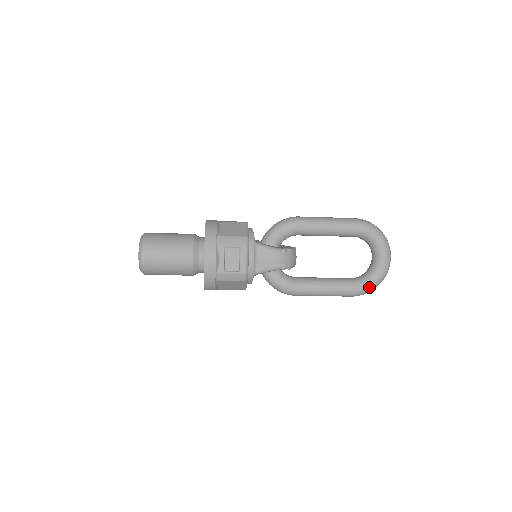
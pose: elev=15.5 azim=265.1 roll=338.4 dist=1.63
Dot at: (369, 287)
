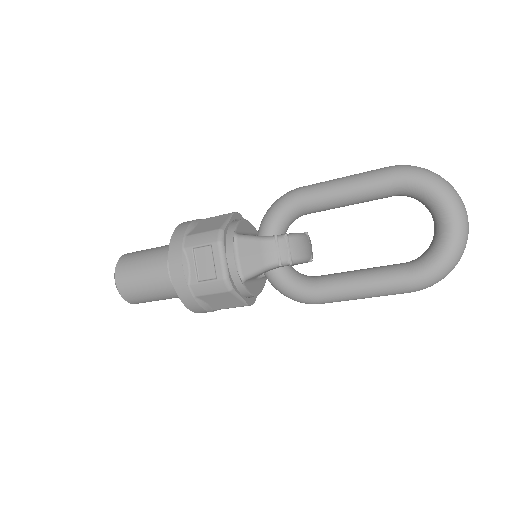
Dot at: (434, 271)
